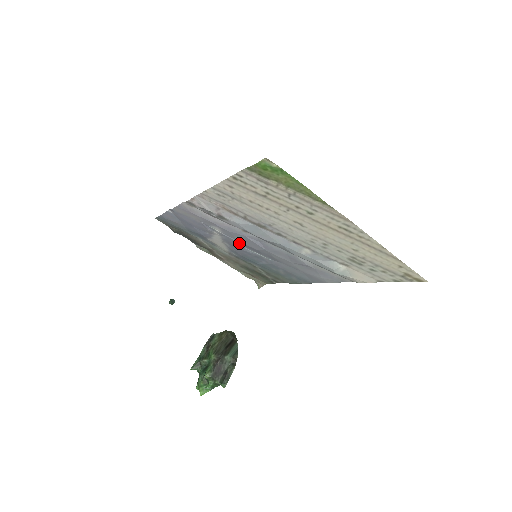
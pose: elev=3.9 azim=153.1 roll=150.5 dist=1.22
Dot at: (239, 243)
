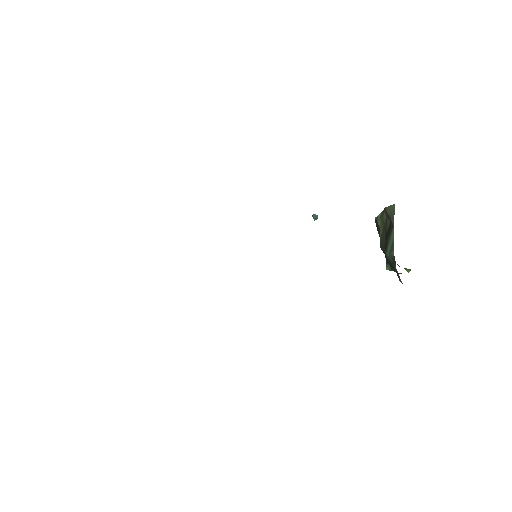
Dot at: occluded
